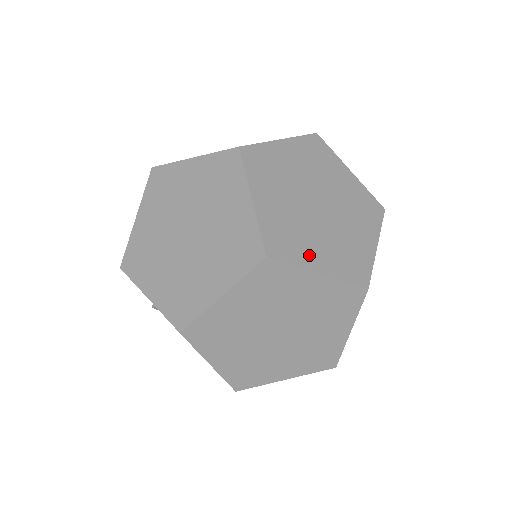
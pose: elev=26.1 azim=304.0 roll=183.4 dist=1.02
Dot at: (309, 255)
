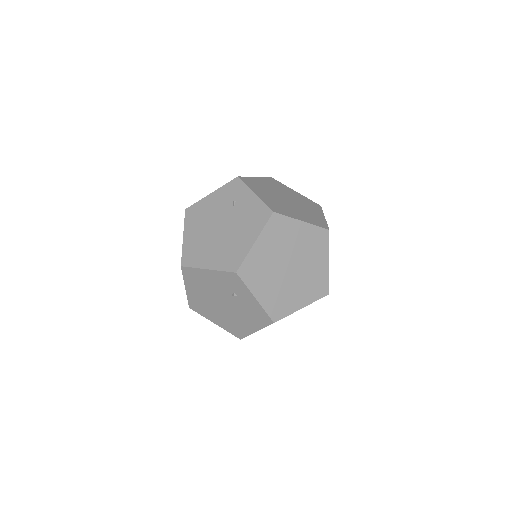
Dot at: occluded
